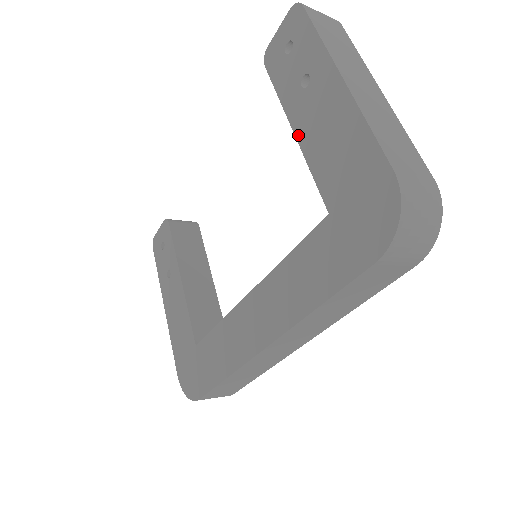
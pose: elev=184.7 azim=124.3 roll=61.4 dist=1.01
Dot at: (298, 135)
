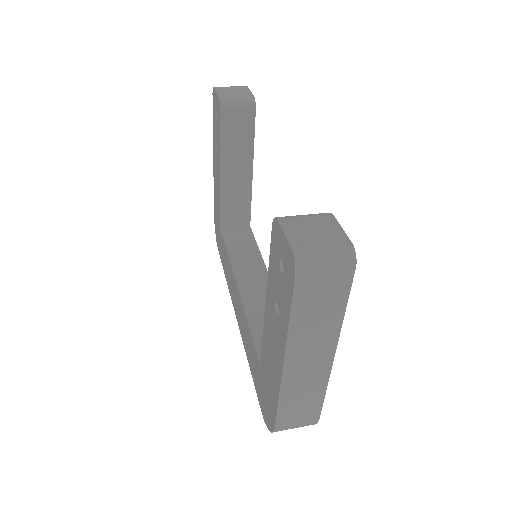
Dot at: (265, 312)
